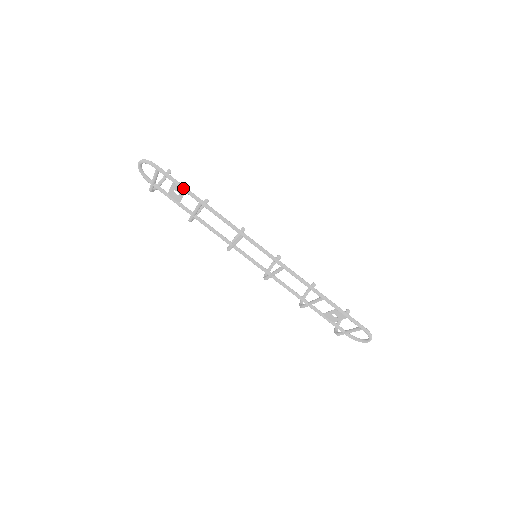
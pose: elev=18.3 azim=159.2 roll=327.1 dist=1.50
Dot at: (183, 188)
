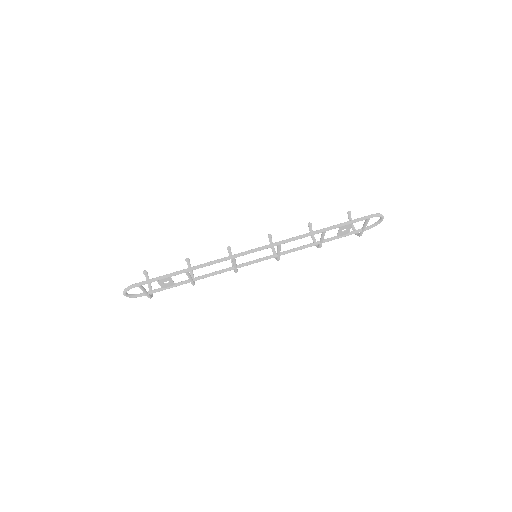
Dot at: (166, 277)
